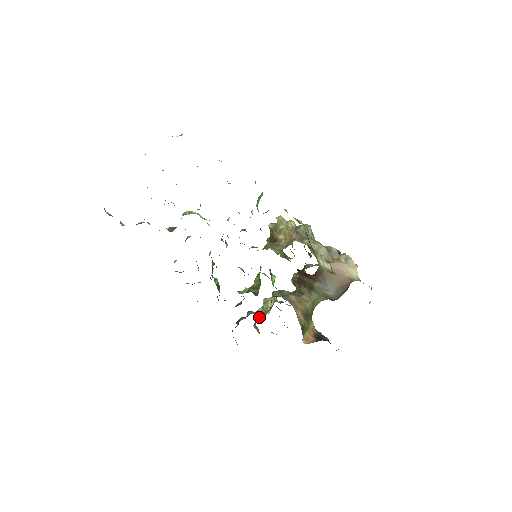
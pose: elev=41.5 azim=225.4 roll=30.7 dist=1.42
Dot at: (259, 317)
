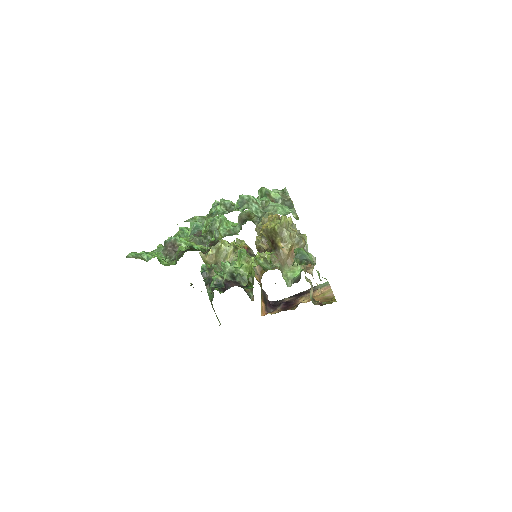
Dot at: (212, 256)
